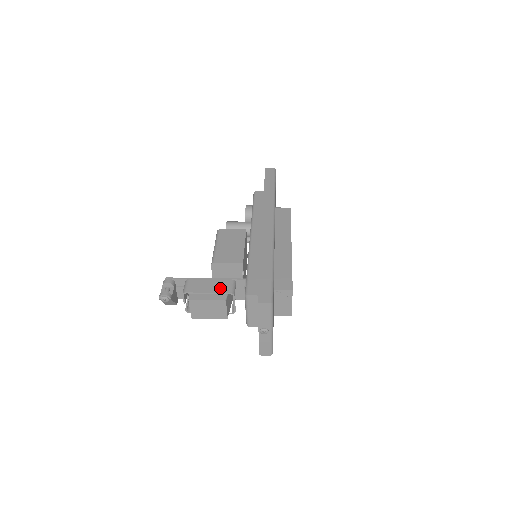
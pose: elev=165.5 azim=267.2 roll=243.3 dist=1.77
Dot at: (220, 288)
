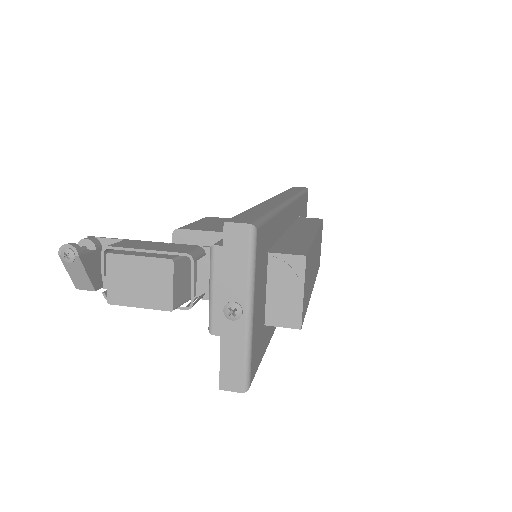
Dot at: (171, 248)
